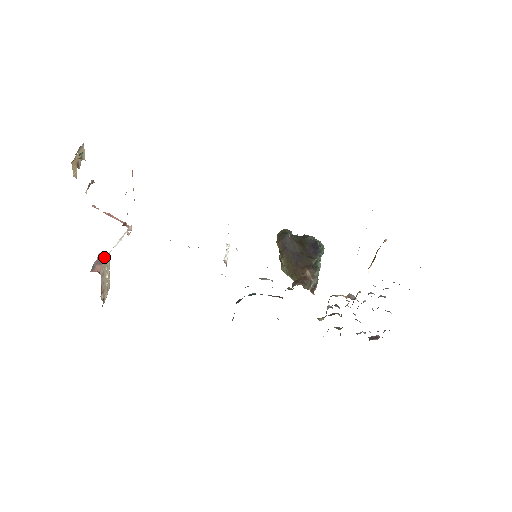
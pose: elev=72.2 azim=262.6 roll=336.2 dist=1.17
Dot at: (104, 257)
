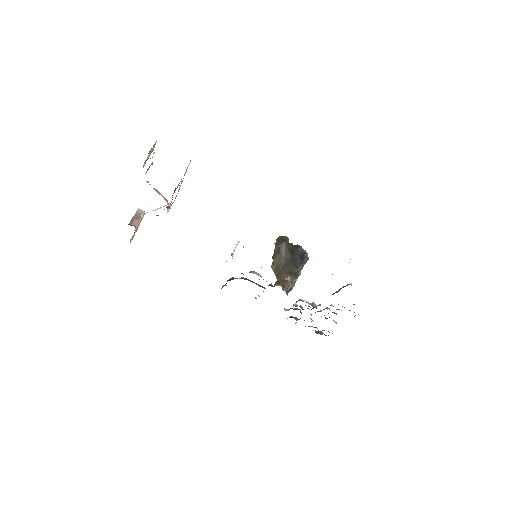
Dot at: (142, 214)
